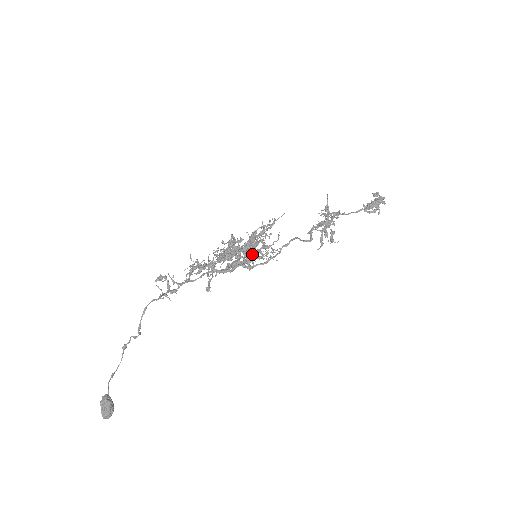
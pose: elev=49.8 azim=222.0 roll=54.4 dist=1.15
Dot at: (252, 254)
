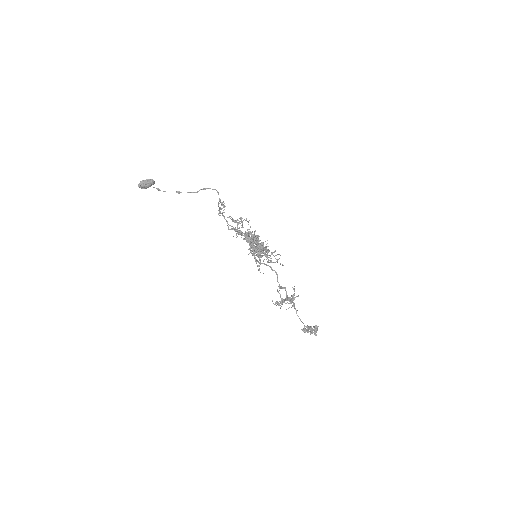
Dot at: (259, 249)
